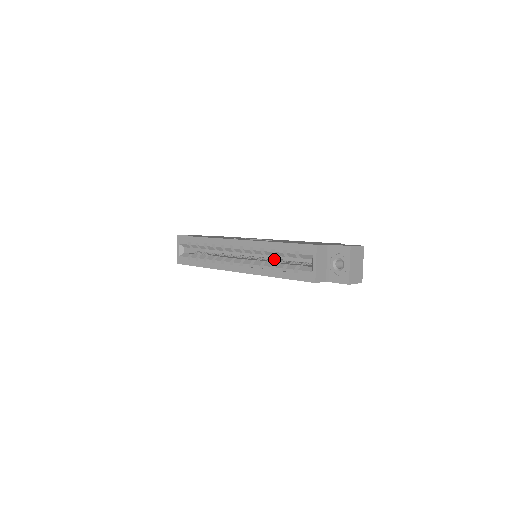
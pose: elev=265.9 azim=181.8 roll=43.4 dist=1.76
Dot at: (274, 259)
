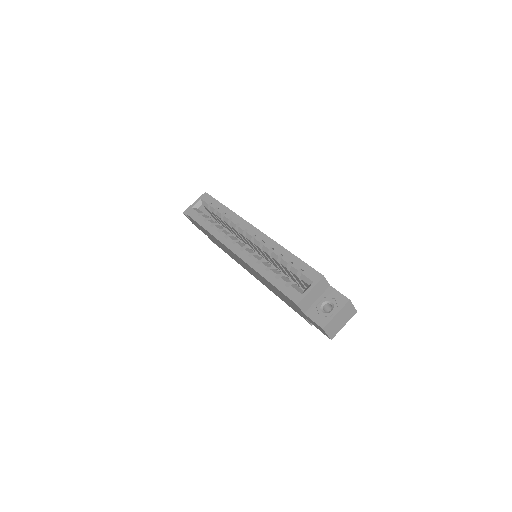
Dot at: occluded
